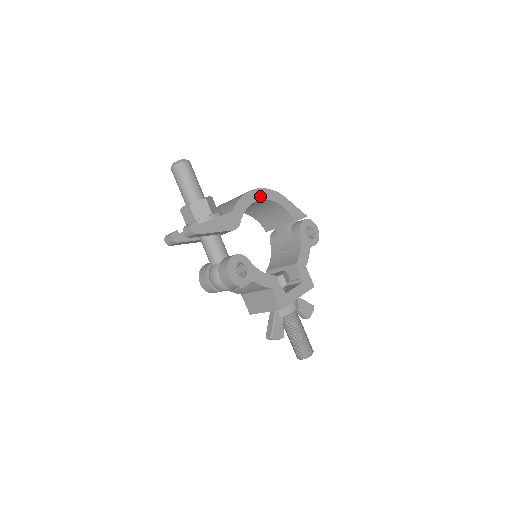
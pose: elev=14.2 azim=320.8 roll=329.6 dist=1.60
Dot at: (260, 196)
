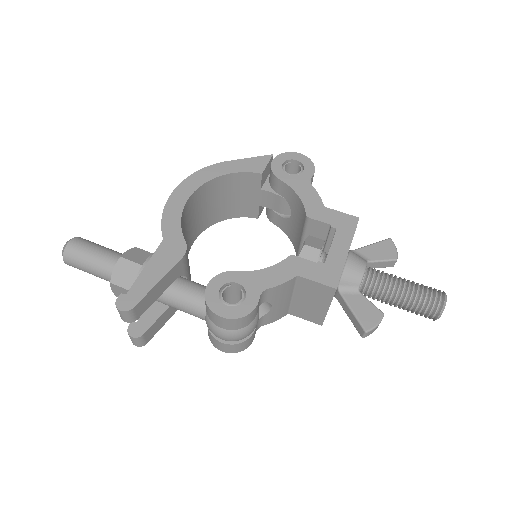
Dot at: (188, 190)
